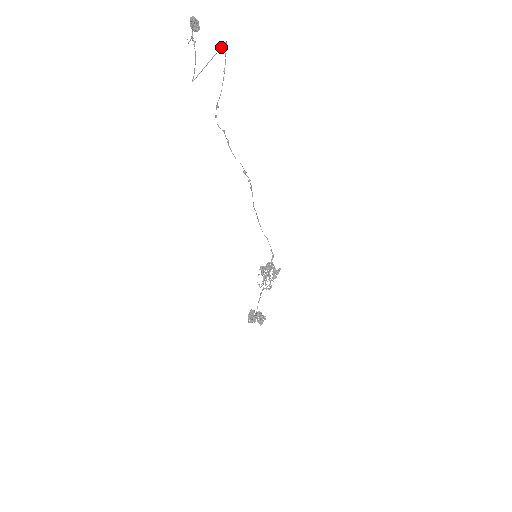
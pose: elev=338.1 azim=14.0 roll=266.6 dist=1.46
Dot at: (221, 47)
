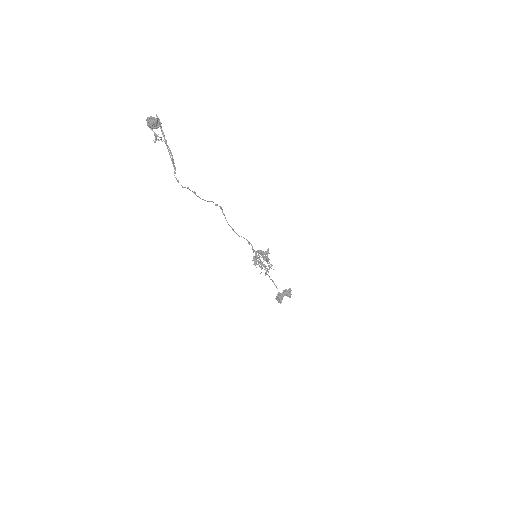
Dot at: occluded
